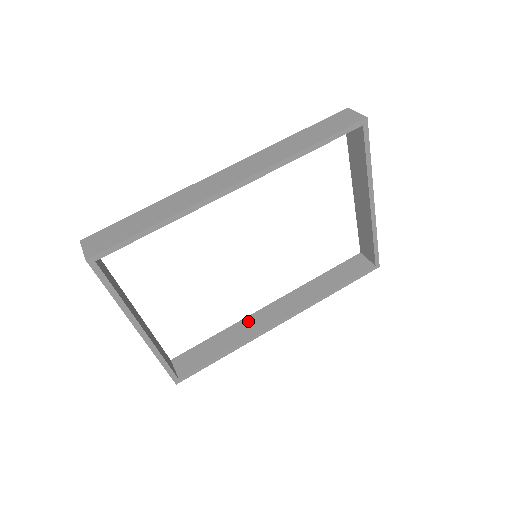
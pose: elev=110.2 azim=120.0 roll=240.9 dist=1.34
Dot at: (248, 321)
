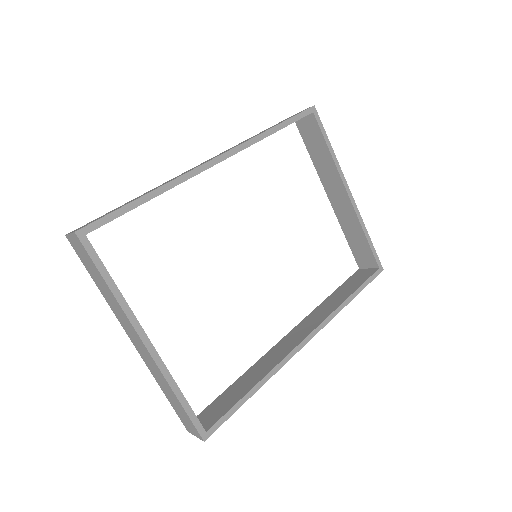
Dot at: (269, 354)
